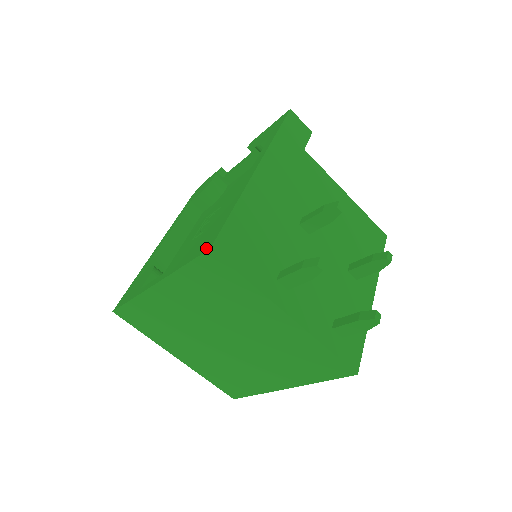
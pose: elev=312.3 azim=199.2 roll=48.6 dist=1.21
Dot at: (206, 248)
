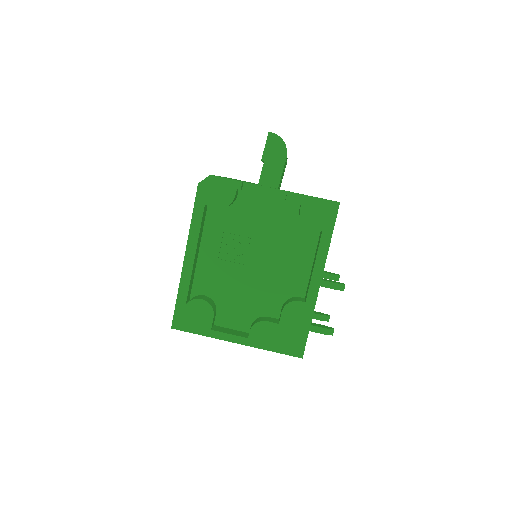
Dot at: (297, 354)
